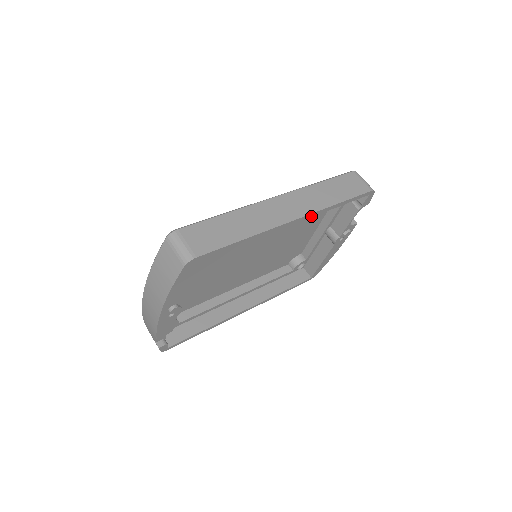
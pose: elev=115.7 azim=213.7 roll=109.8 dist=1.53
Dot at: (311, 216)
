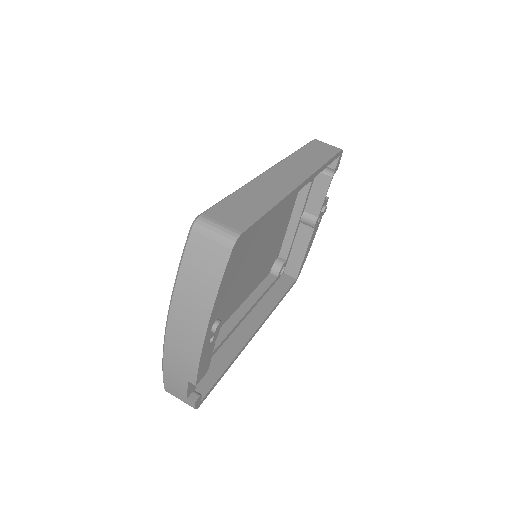
Dot at: (311, 179)
